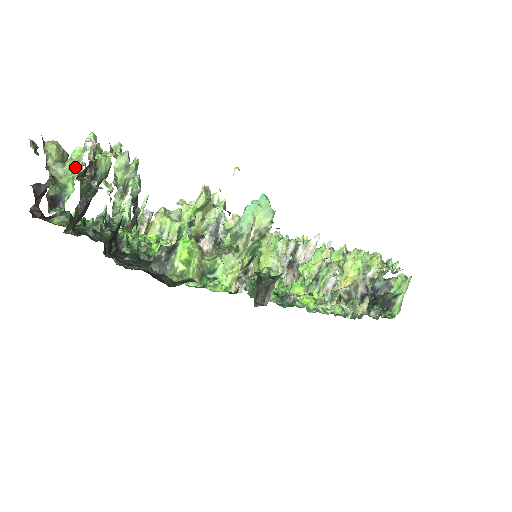
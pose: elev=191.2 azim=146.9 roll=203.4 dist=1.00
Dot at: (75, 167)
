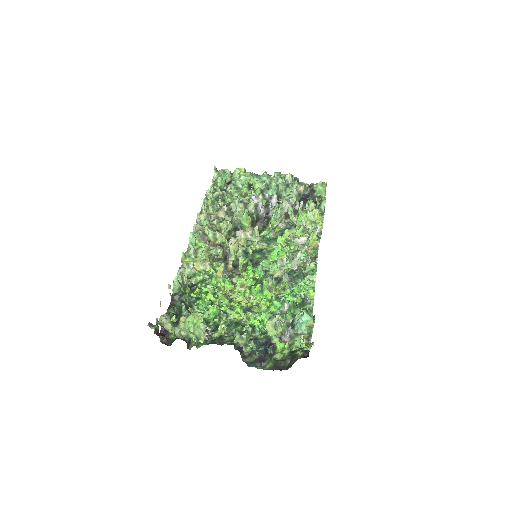
Dot at: (198, 335)
